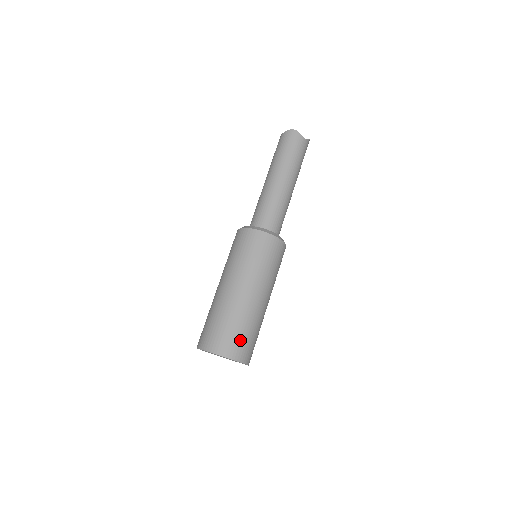
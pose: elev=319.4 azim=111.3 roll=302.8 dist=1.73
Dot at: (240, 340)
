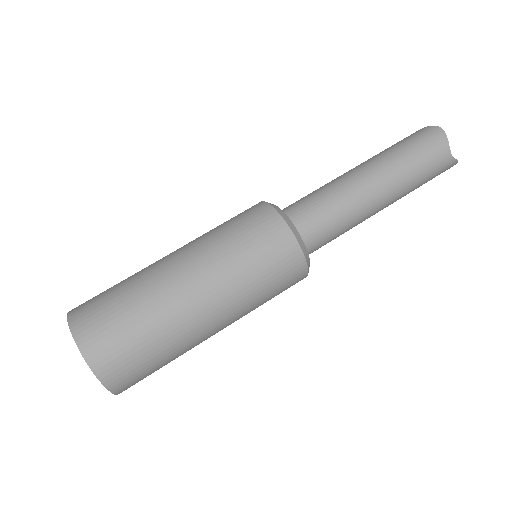
Dot at: (120, 340)
